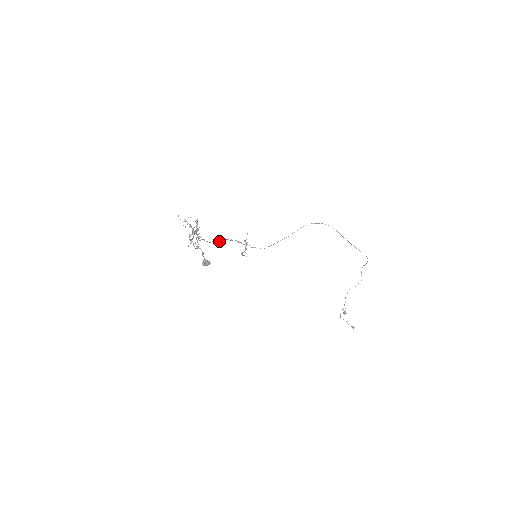
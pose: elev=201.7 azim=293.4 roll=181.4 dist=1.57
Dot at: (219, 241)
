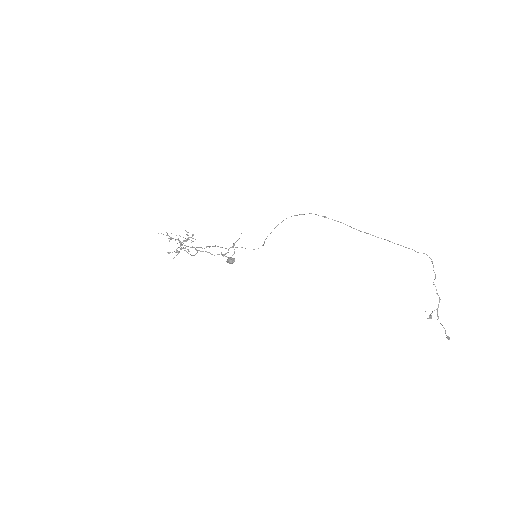
Dot at: (209, 247)
